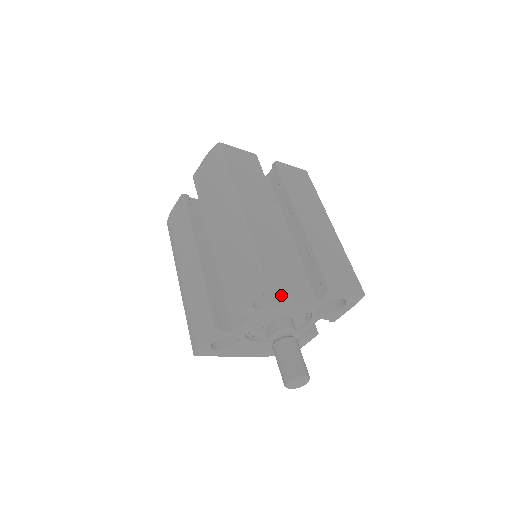
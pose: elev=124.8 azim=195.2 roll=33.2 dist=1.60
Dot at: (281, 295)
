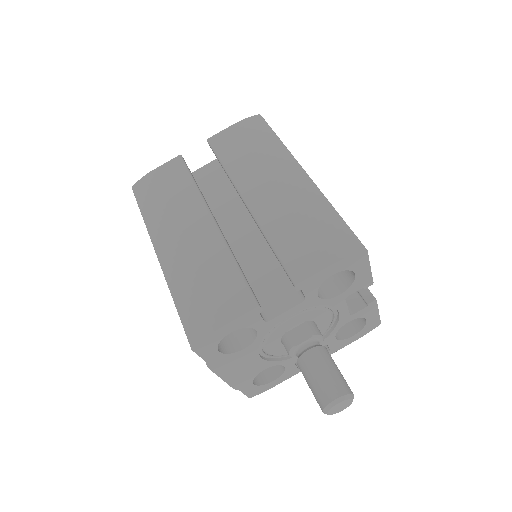
Dot at: (339, 286)
